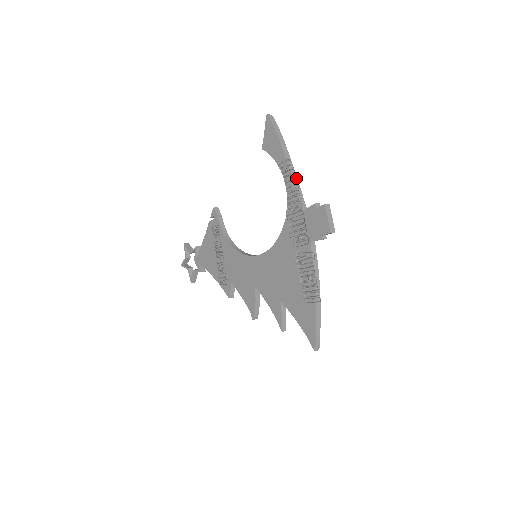
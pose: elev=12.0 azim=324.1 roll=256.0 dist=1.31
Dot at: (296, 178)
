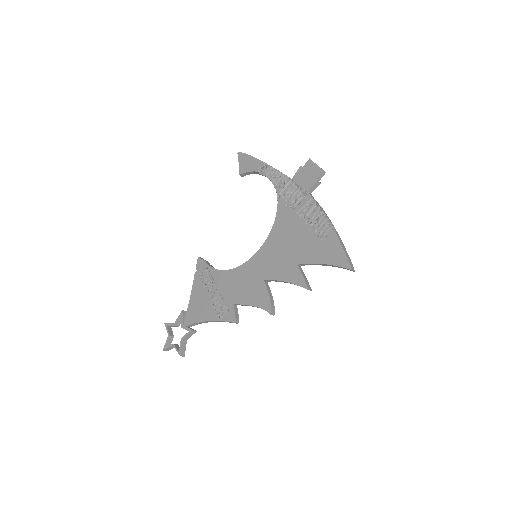
Dot at: occluded
